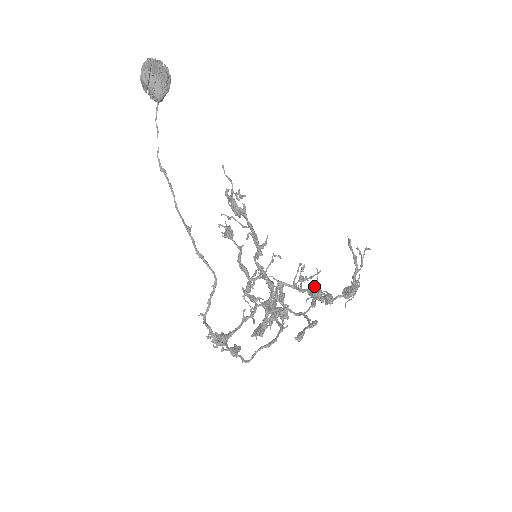
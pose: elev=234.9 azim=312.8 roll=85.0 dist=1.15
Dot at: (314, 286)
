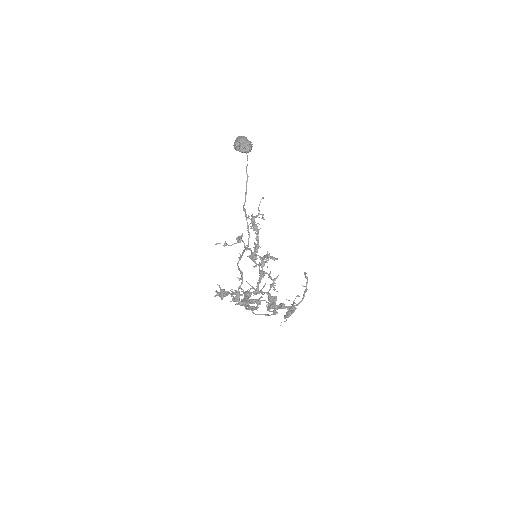
Dot at: occluded
